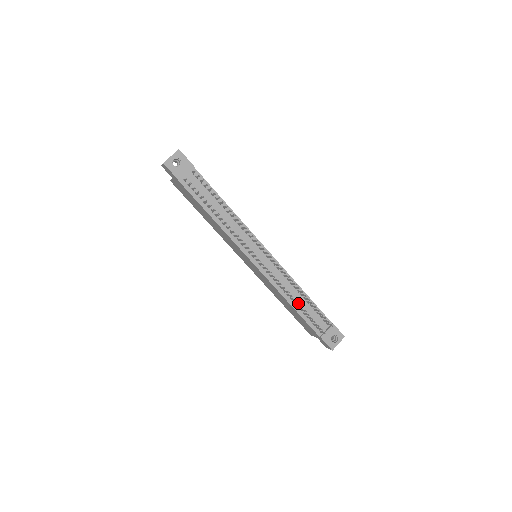
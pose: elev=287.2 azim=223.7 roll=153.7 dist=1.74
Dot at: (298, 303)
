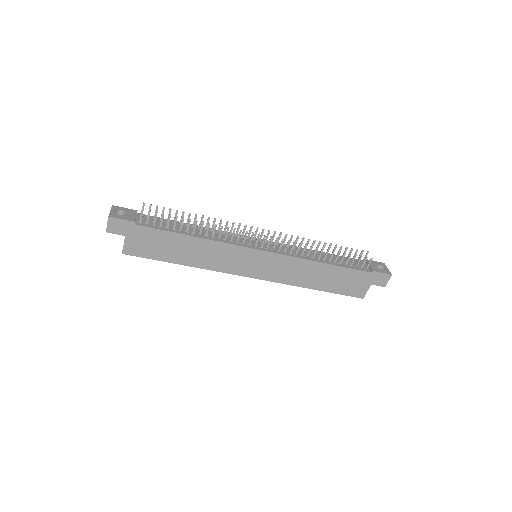
Dot at: (327, 249)
